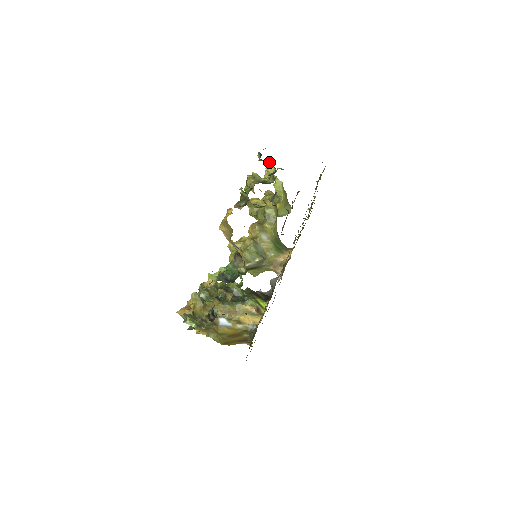
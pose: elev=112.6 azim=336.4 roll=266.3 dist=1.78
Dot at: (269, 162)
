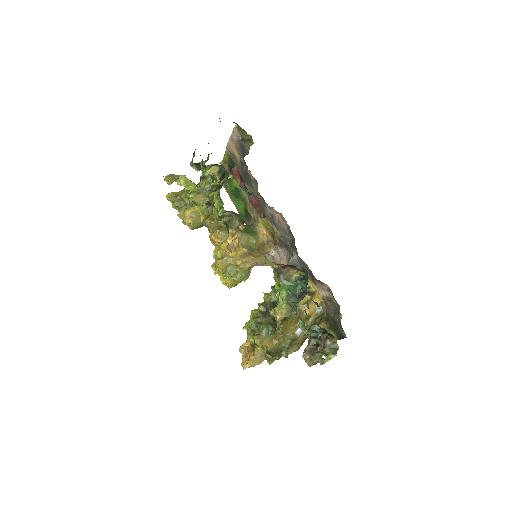
Dot at: (211, 164)
